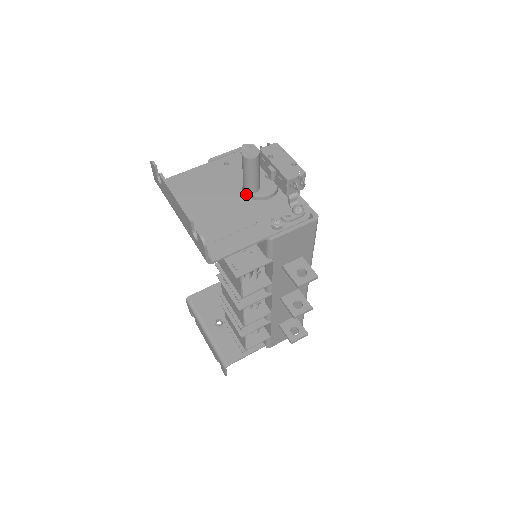
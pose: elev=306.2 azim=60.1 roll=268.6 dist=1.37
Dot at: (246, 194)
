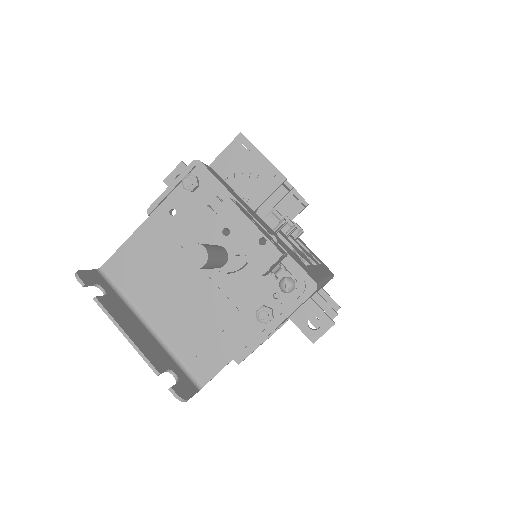
Dot at: occluded
